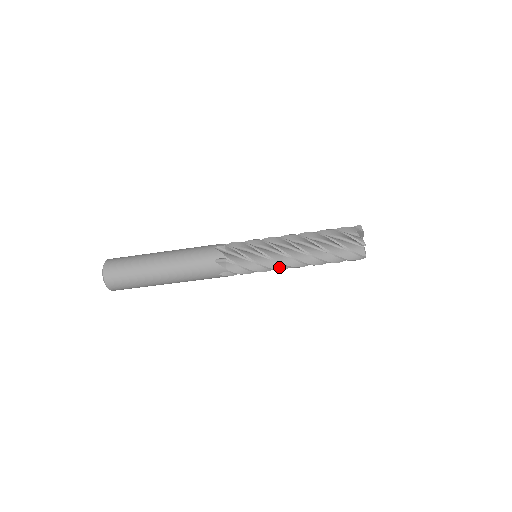
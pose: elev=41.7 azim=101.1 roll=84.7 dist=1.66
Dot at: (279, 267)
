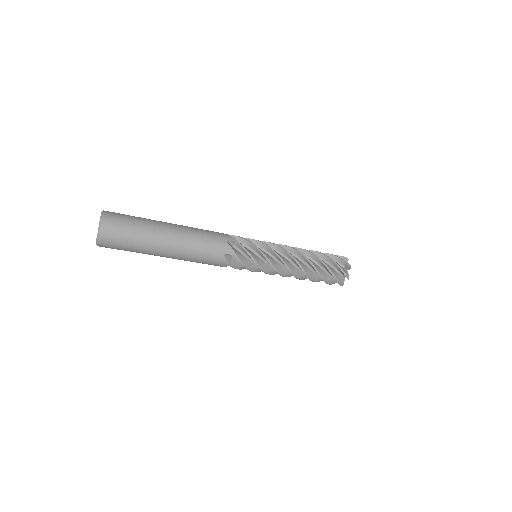
Dot at: (273, 273)
